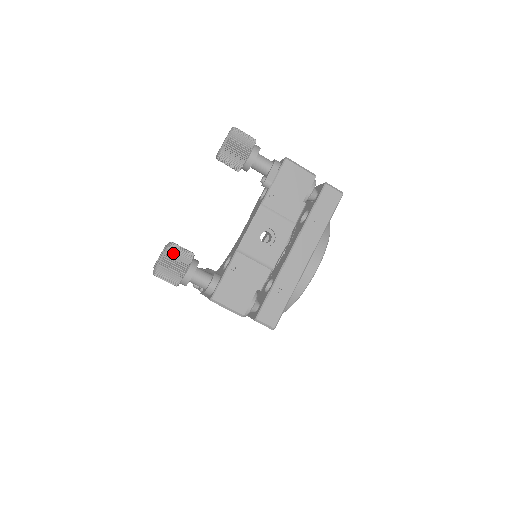
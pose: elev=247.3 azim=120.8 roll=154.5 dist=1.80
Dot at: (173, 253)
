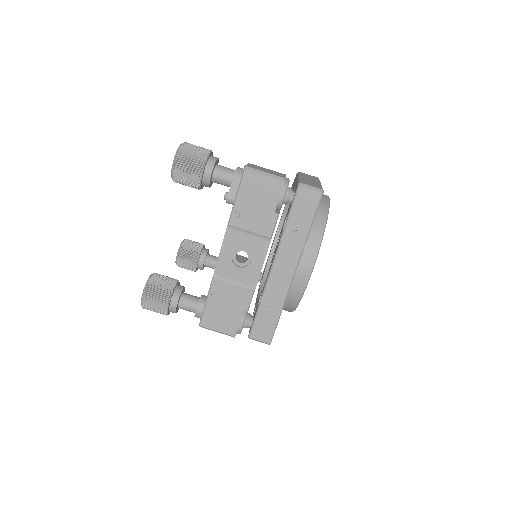
Dot at: (152, 290)
